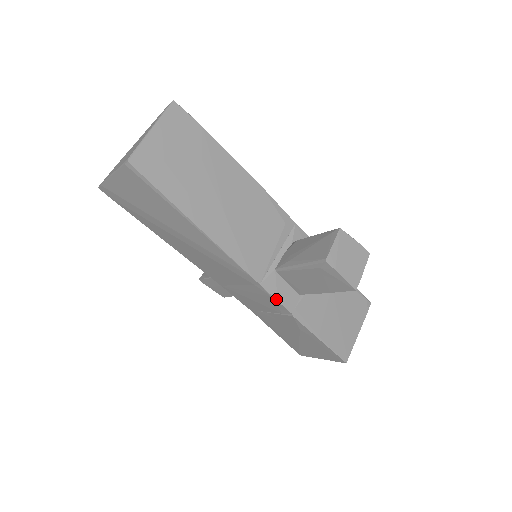
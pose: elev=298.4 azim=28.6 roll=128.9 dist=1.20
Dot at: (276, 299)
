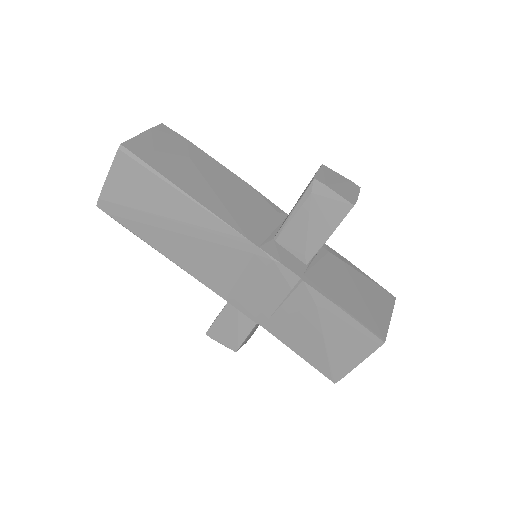
Dot at: (279, 262)
